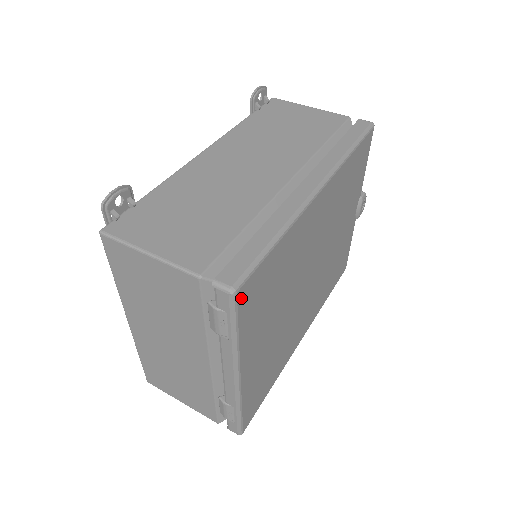
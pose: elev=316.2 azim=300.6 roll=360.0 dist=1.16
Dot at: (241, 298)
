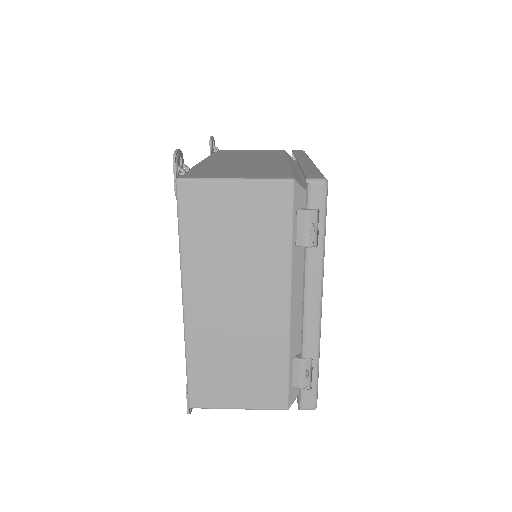
Dot at: (326, 195)
